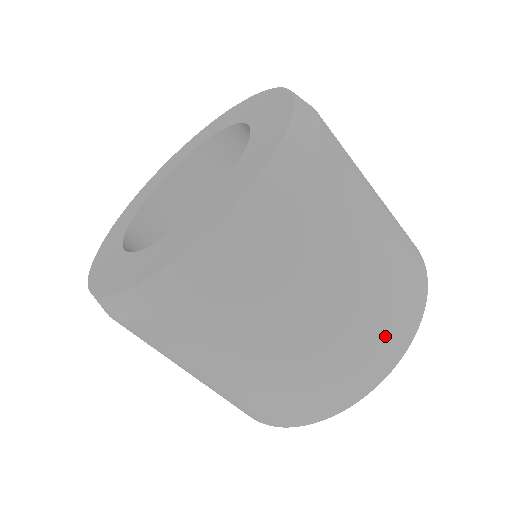
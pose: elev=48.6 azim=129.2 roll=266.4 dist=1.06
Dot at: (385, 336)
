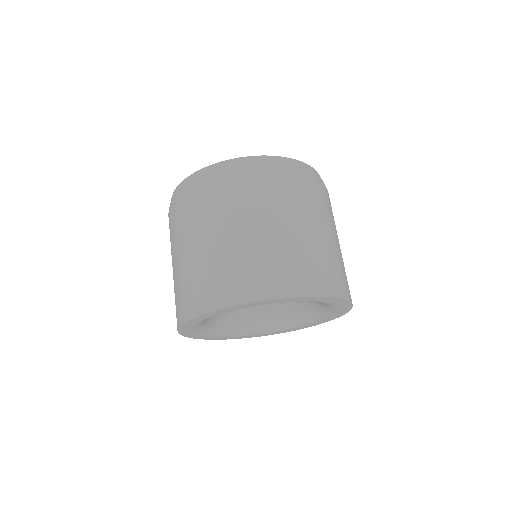
Dot at: (315, 273)
